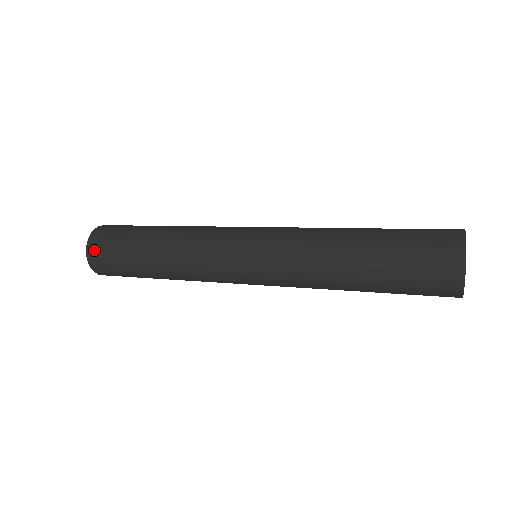
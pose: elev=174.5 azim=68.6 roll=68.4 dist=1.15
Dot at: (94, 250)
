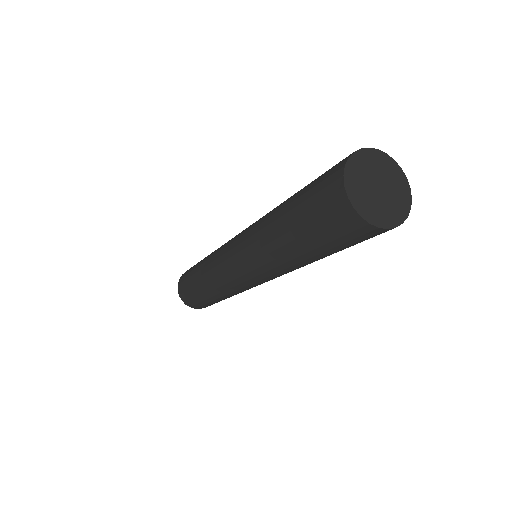
Dot at: occluded
